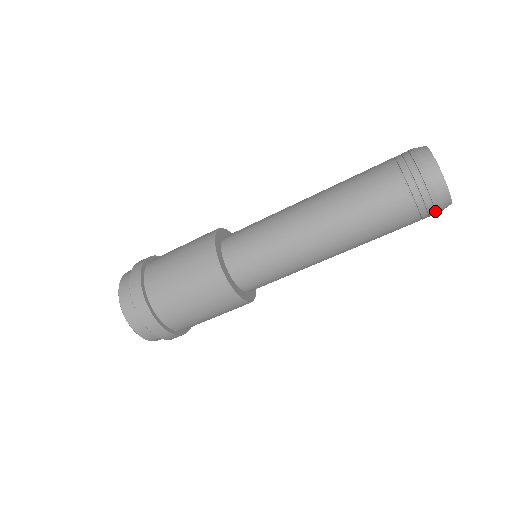
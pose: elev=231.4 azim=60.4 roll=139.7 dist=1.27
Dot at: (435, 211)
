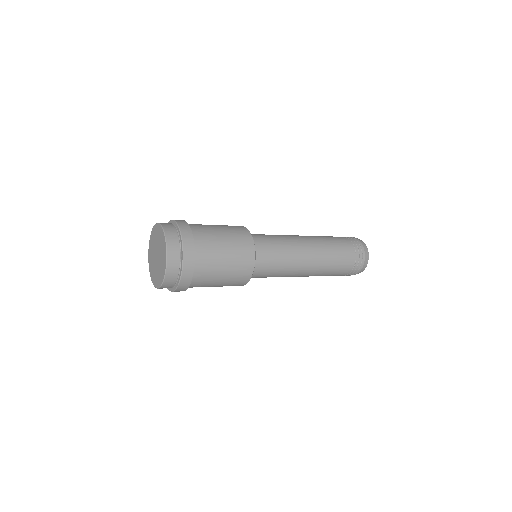
Dot at: (349, 275)
